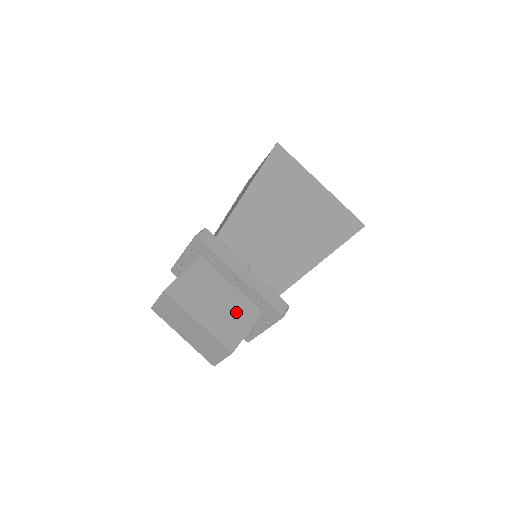
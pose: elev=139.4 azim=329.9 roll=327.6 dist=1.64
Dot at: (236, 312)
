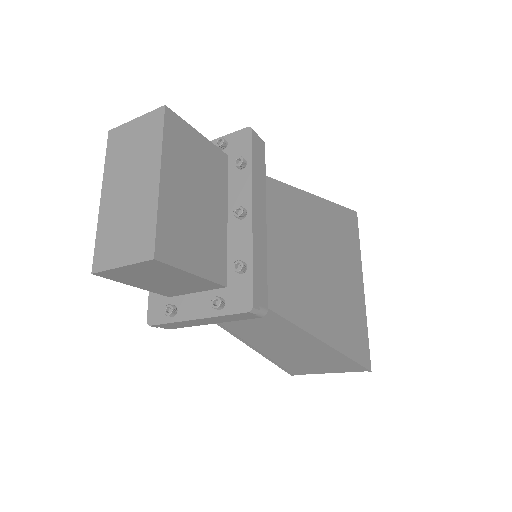
Dot at: (204, 240)
